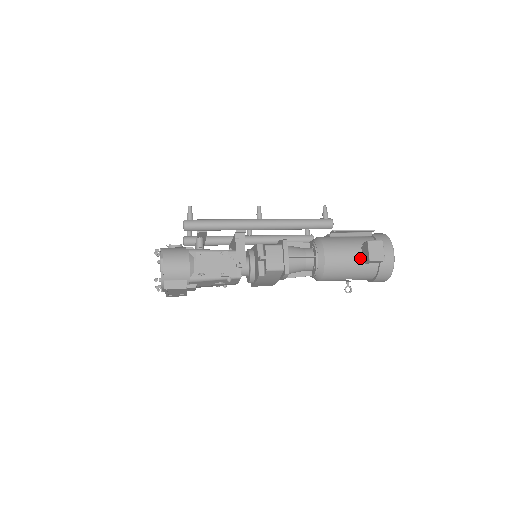
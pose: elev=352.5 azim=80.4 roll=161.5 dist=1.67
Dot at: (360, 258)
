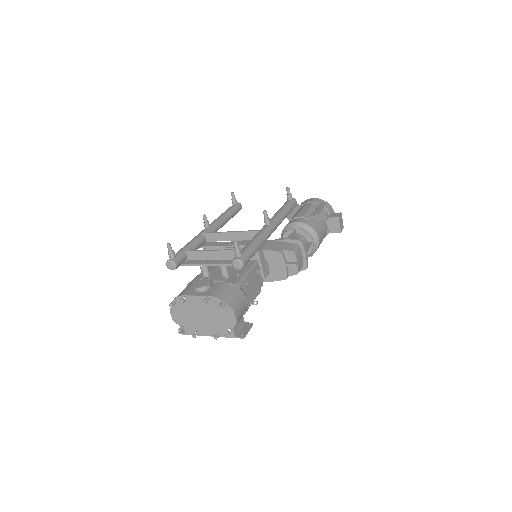
Dot at: (327, 230)
